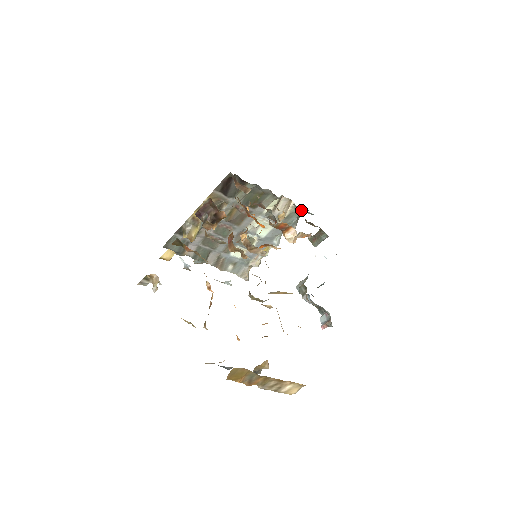
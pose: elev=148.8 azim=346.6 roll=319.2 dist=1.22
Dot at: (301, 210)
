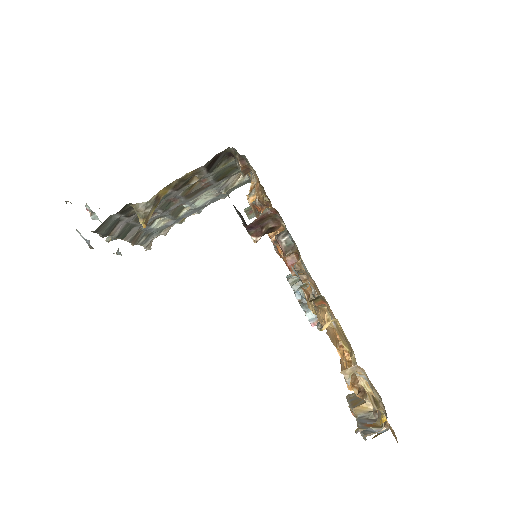
Dot at: (249, 181)
